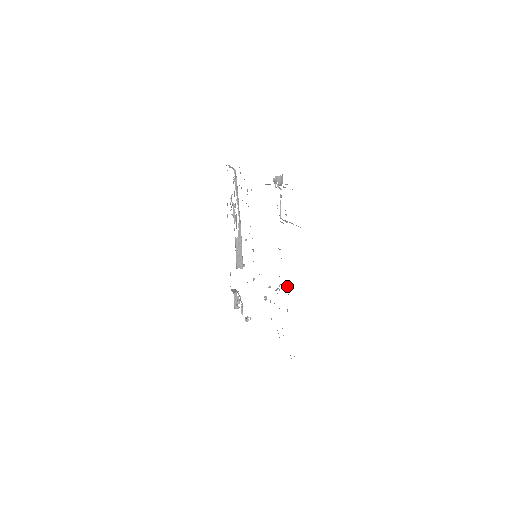
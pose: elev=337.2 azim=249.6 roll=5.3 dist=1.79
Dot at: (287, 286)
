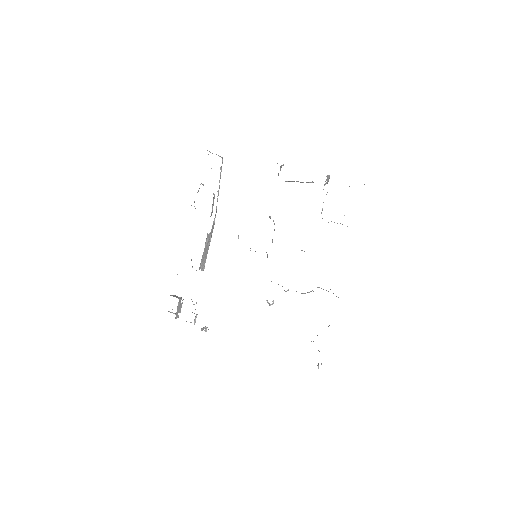
Dot at: occluded
